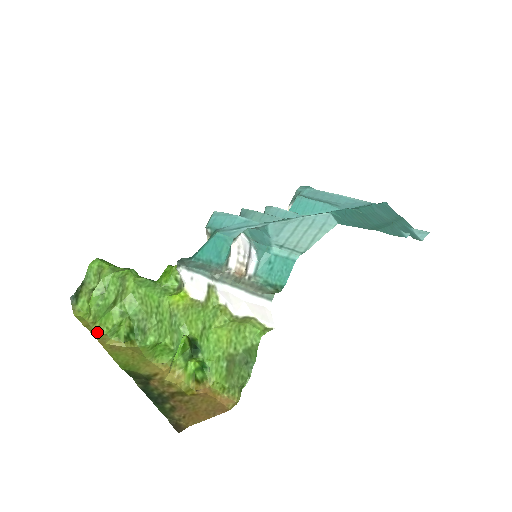
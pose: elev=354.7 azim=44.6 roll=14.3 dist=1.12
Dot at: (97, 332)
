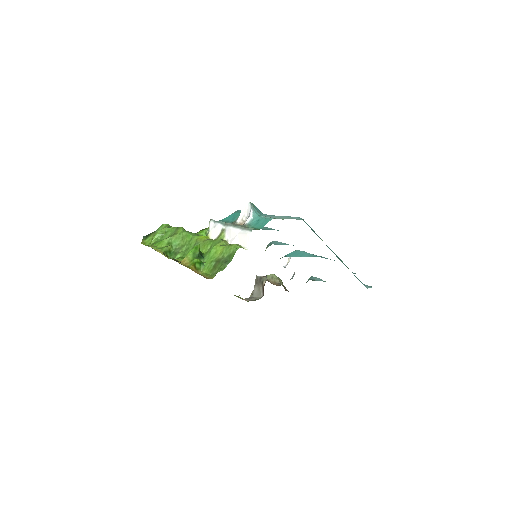
Dot at: (151, 247)
